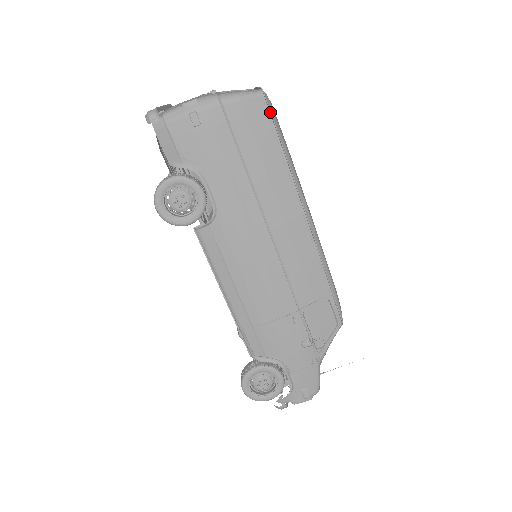
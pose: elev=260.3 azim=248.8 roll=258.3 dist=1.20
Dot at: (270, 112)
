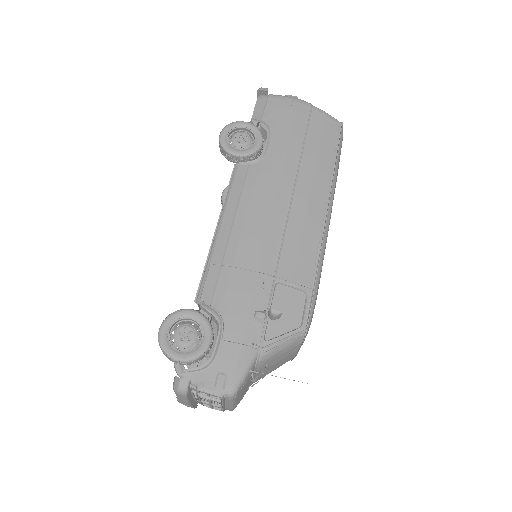
Dot at: (341, 133)
